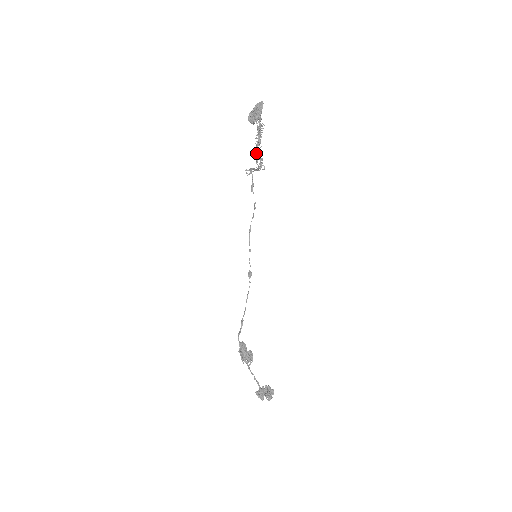
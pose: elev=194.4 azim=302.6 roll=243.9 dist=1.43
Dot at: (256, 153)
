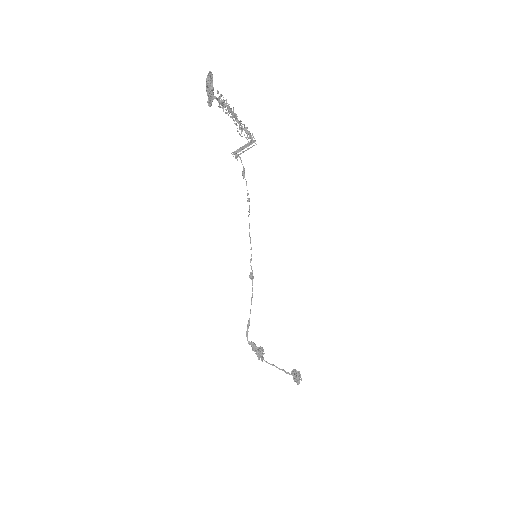
Dot at: (240, 127)
